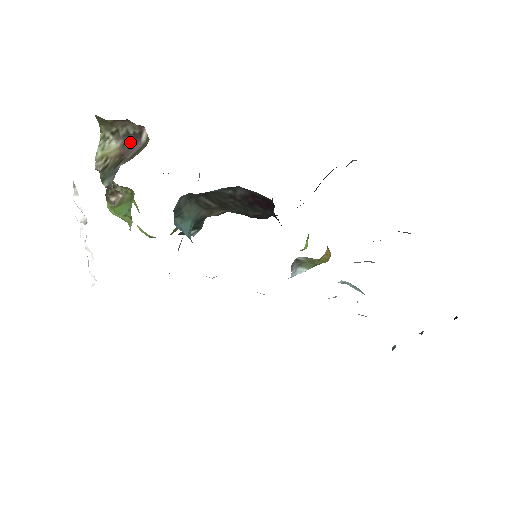
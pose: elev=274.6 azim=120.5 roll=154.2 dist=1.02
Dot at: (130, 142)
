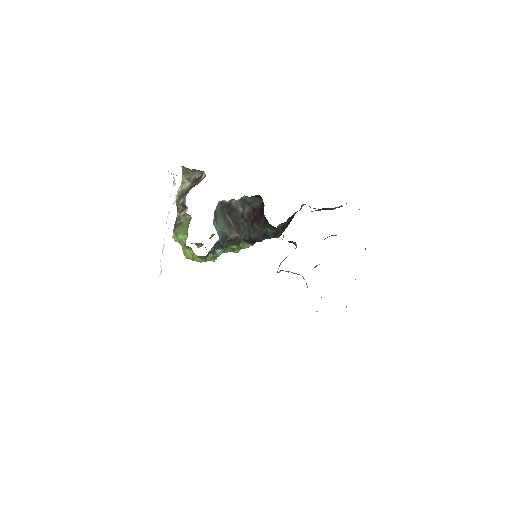
Dot at: (196, 181)
